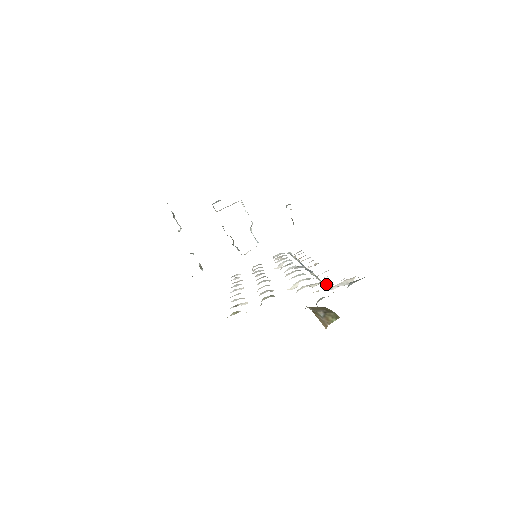
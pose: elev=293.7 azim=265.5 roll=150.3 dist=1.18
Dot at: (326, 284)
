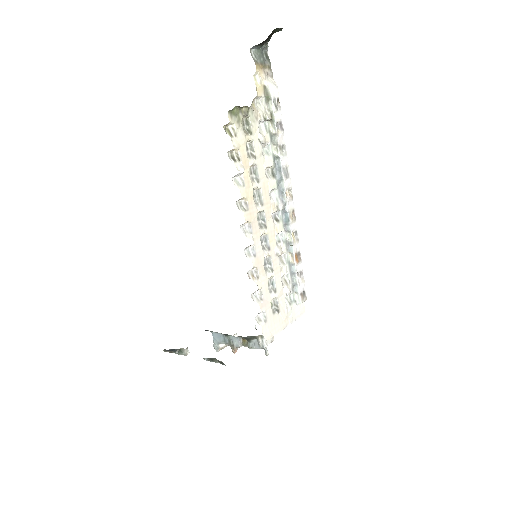
Dot at: (270, 105)
